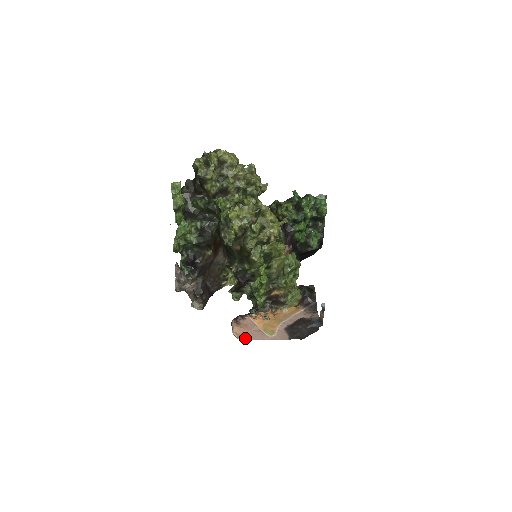
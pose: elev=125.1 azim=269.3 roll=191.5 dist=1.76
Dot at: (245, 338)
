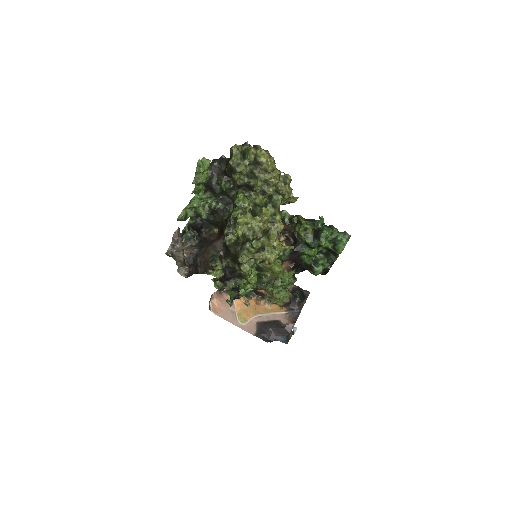
Dot at: (218, 313)
